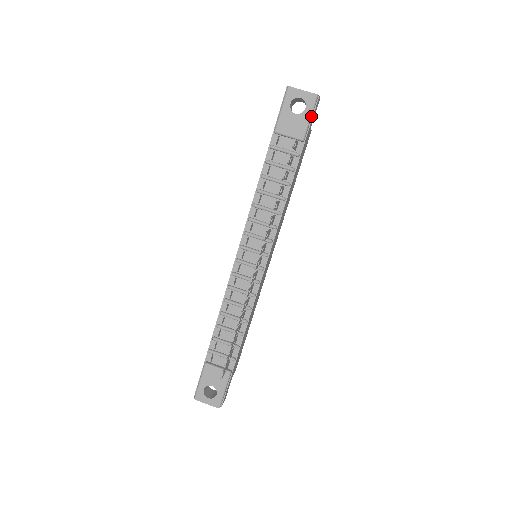
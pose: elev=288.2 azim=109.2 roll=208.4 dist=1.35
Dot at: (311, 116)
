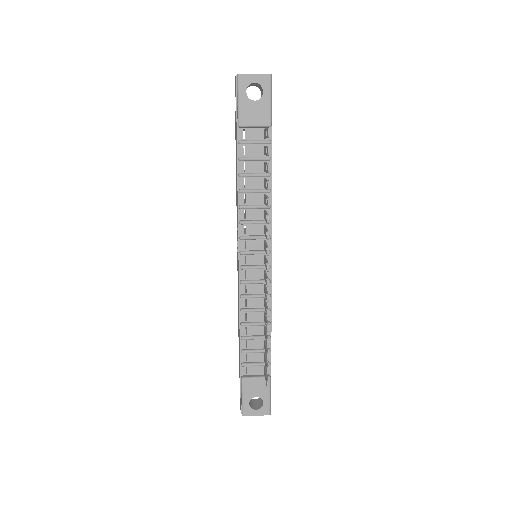
Dot at: (271, 98)
